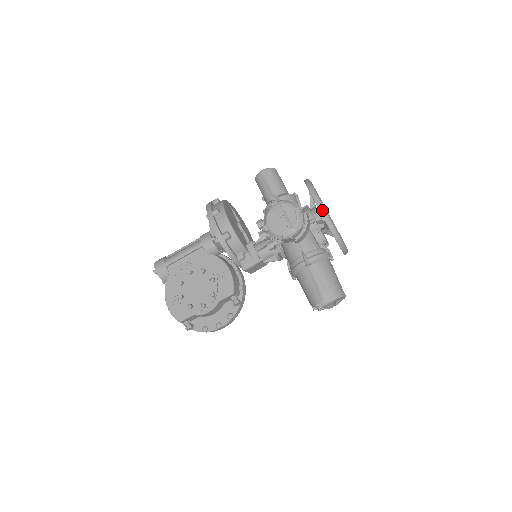
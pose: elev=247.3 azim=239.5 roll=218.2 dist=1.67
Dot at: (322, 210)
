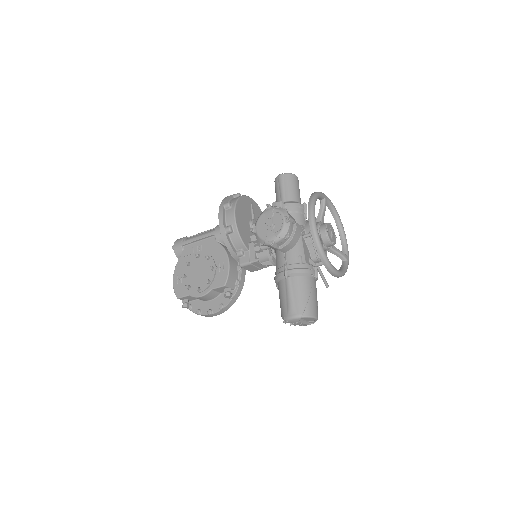
Dot at: (312, 225)
